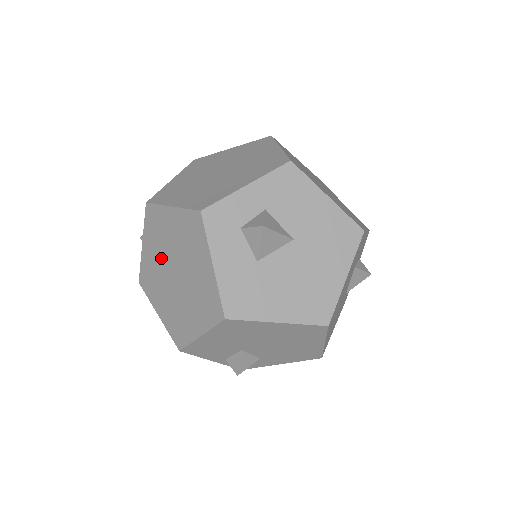
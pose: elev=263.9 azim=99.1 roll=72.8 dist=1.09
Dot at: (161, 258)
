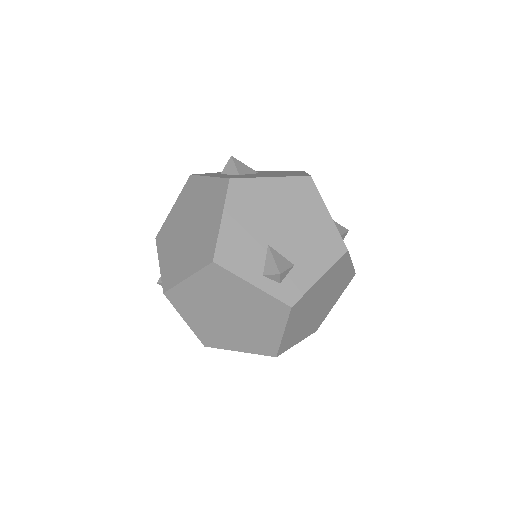
Dot at: (176, 241)
